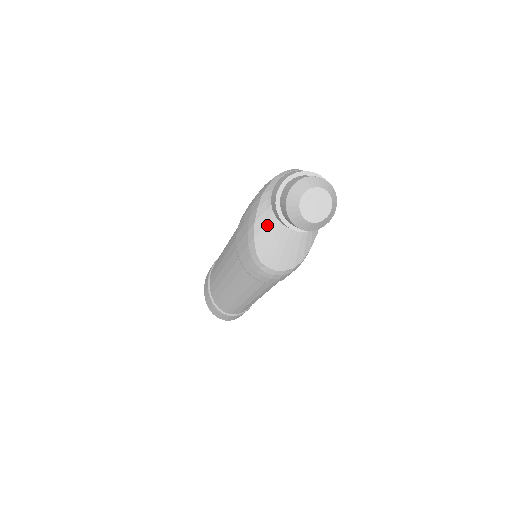
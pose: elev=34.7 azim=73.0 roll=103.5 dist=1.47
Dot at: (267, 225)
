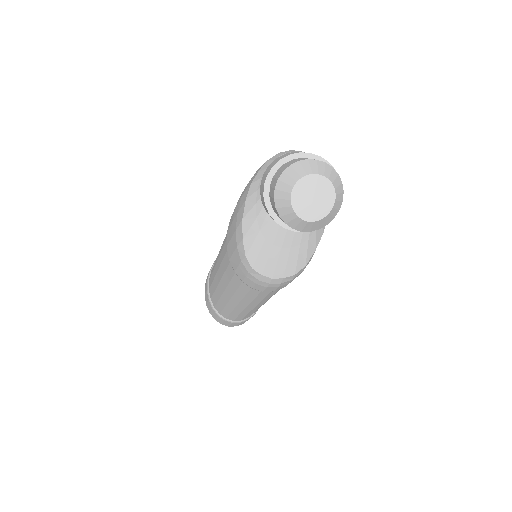
Dot at: (257, 222)
